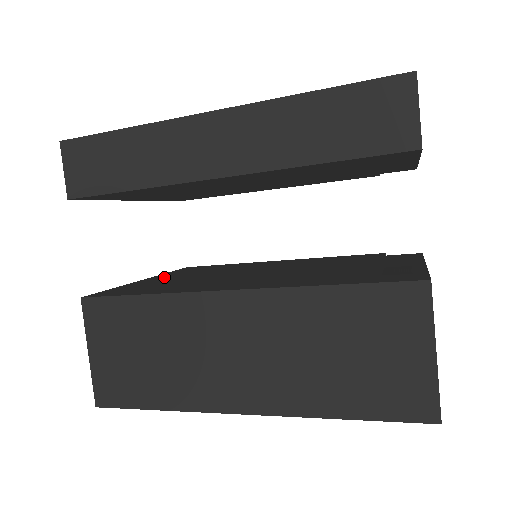
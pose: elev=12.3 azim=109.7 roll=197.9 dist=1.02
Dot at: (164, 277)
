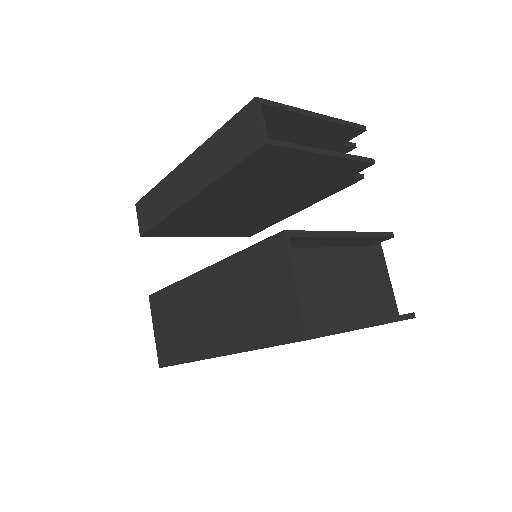
Dot at: occluded
